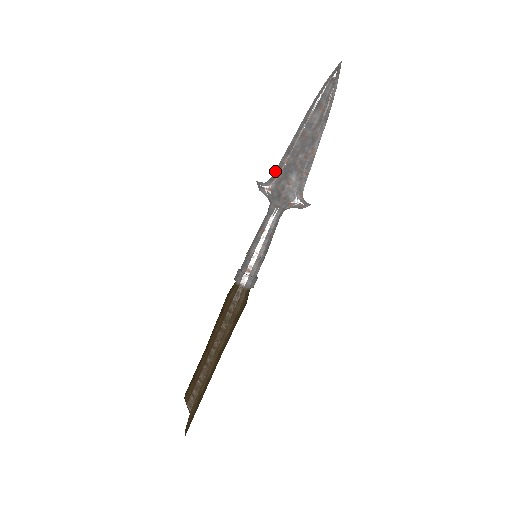
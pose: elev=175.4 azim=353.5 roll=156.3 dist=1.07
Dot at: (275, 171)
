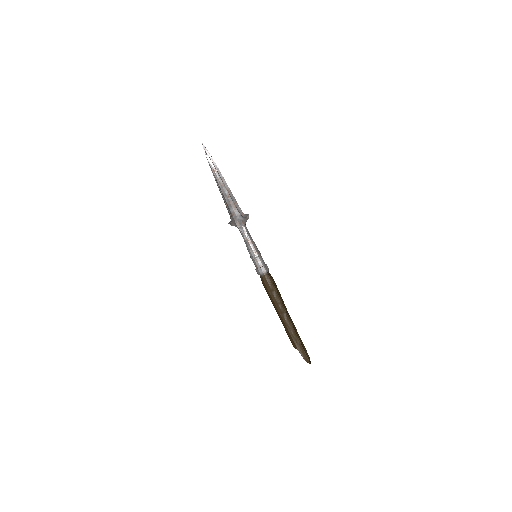
Dot at: occluded
